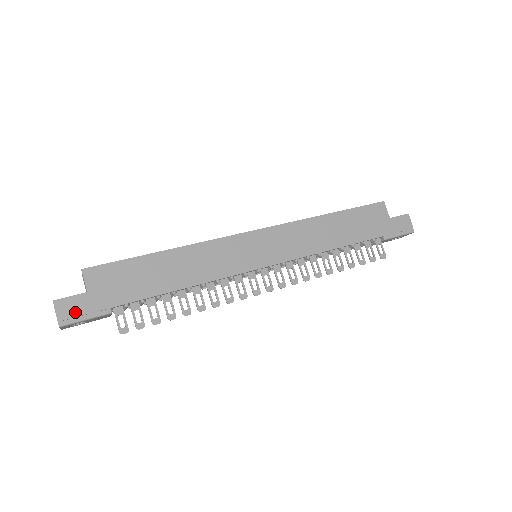
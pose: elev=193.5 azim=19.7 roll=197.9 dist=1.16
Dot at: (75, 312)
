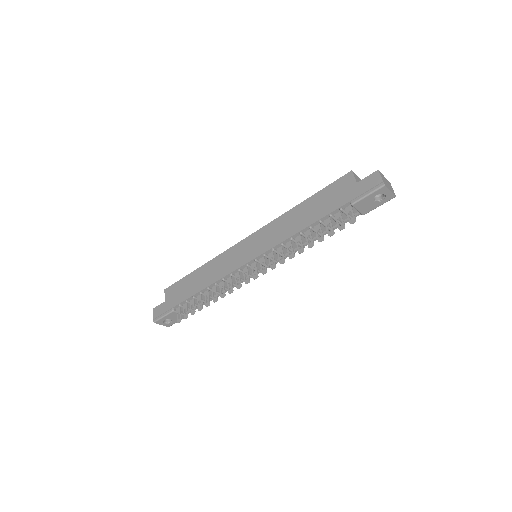
Dot at: (159, 313)
